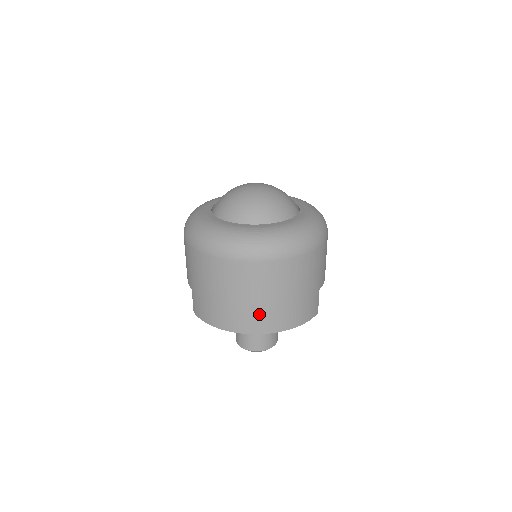
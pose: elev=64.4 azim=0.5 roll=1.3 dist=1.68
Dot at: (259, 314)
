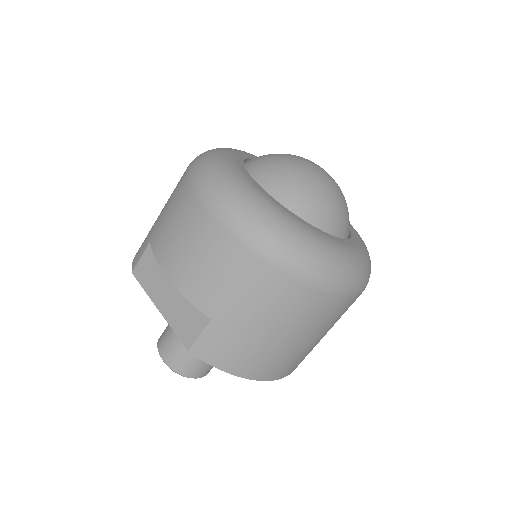
Dot at: (305, 355)
